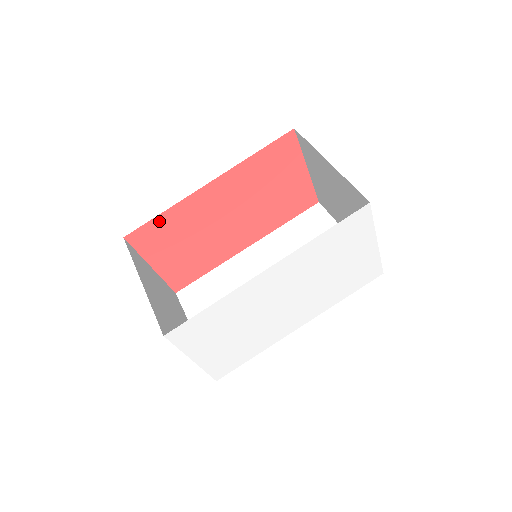
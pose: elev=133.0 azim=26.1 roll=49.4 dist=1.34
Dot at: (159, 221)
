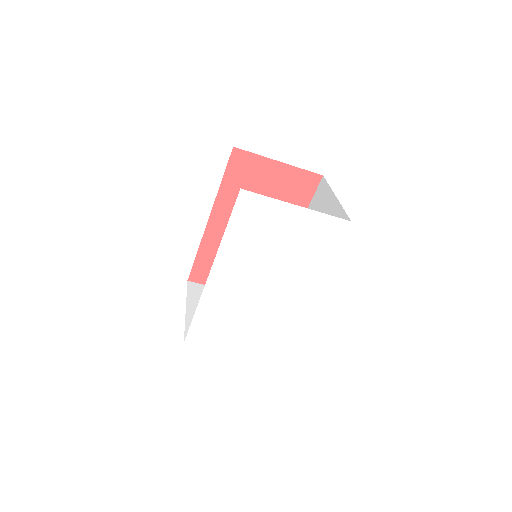
Dot at: (200, 260)
